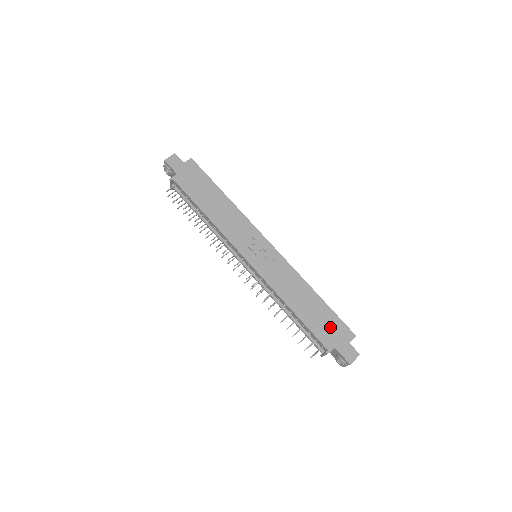
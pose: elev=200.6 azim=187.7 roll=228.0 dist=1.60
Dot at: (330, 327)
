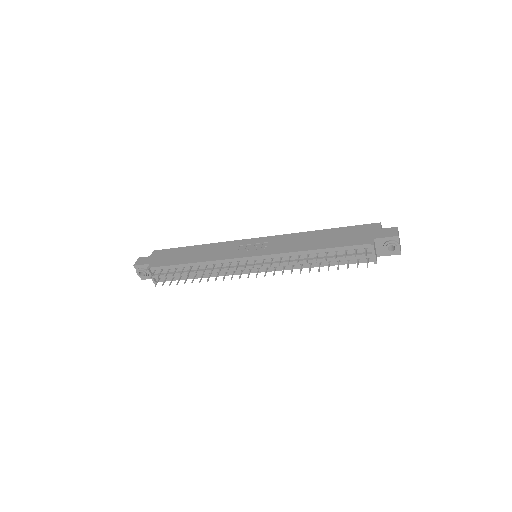
Dot at: (355, 234)
